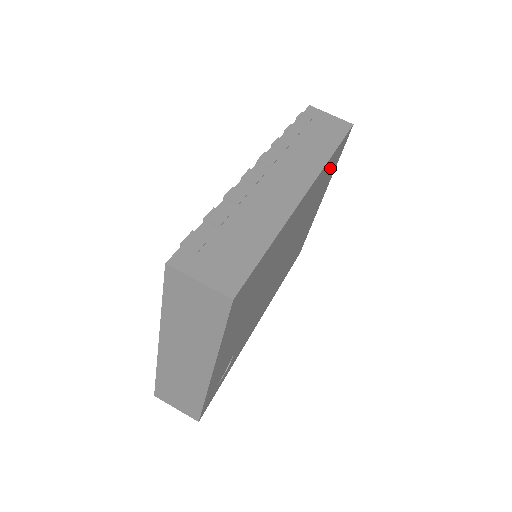
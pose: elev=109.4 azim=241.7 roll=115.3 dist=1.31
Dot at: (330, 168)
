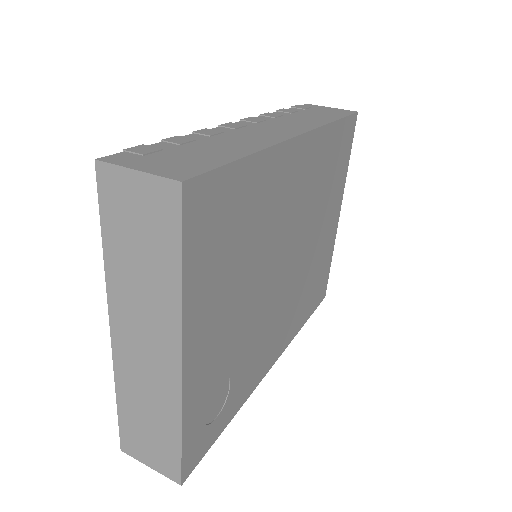
Dot at: (337, 154)
